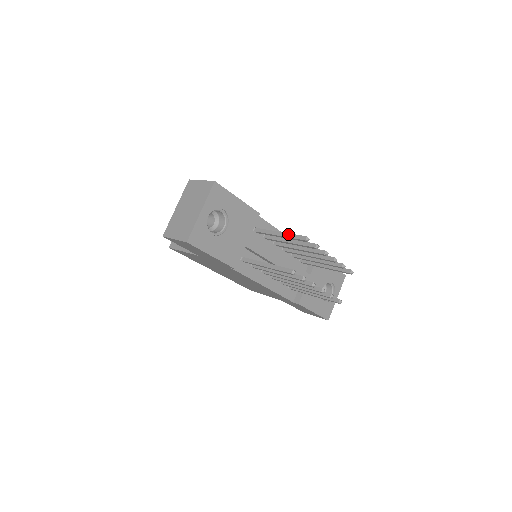
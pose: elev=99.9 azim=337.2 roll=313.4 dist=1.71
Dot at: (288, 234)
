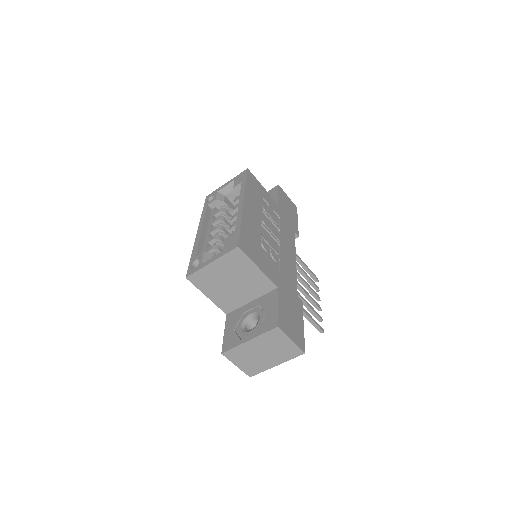
Dot at: (312, 321)
